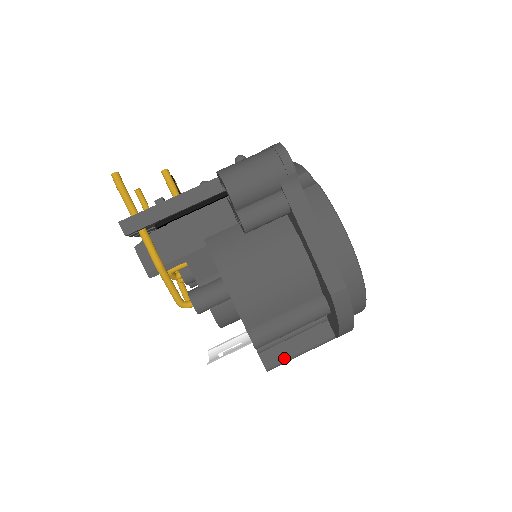
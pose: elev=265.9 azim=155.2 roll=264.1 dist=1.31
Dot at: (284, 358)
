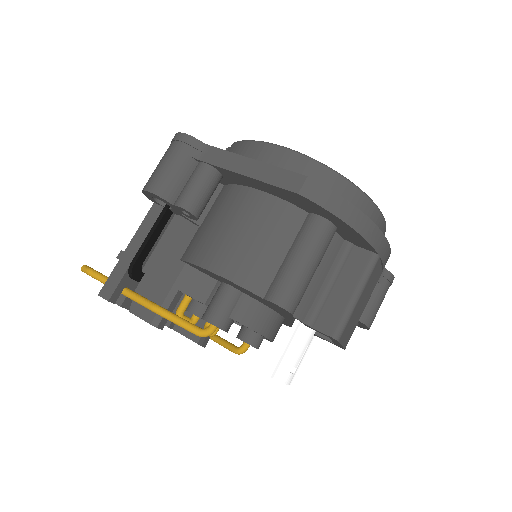
Dot at: (342, 312)
